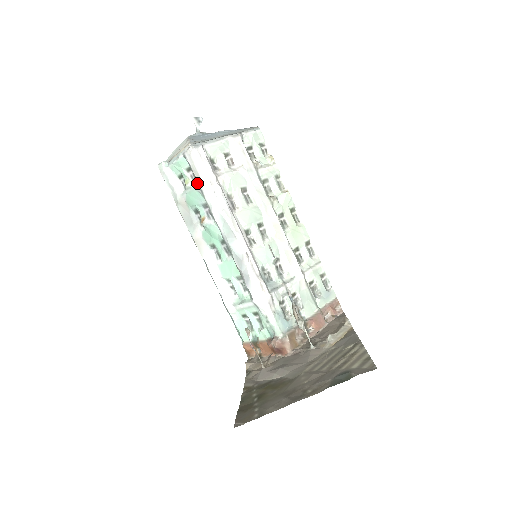
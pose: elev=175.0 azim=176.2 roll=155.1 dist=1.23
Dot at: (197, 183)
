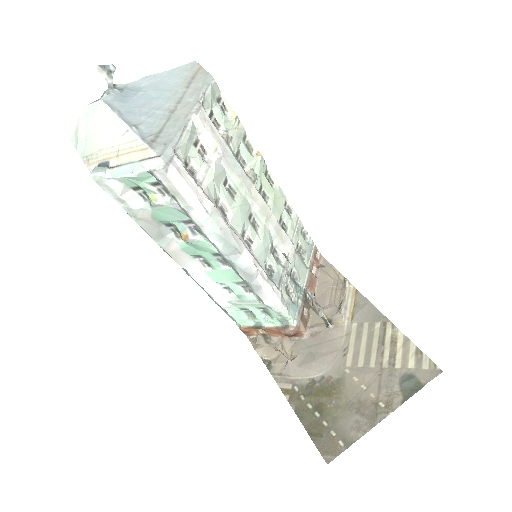
Dot at: (176, 202)
